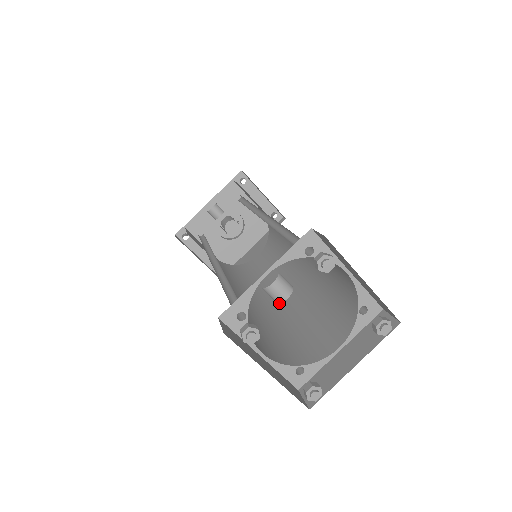
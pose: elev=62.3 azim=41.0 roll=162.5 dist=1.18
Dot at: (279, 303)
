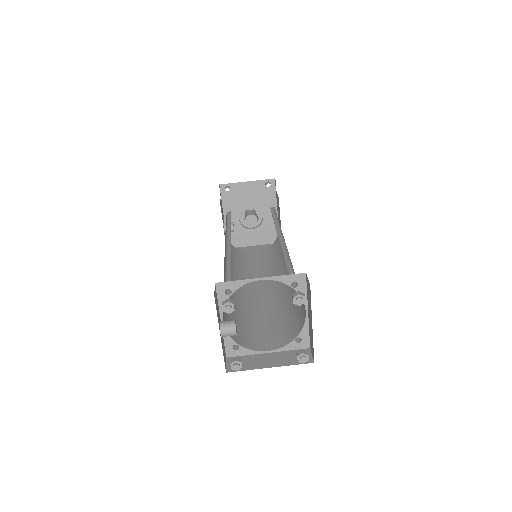
Dot at: occluded
